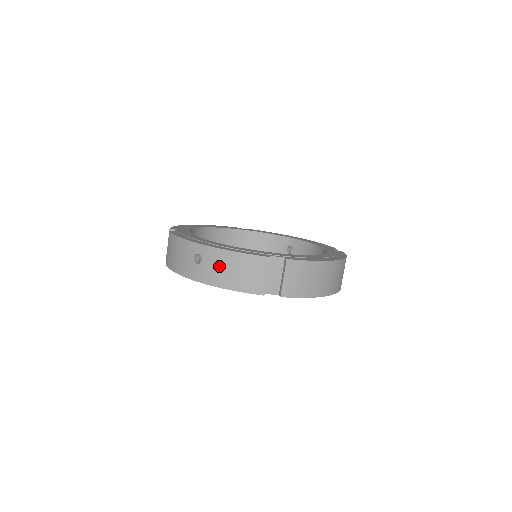
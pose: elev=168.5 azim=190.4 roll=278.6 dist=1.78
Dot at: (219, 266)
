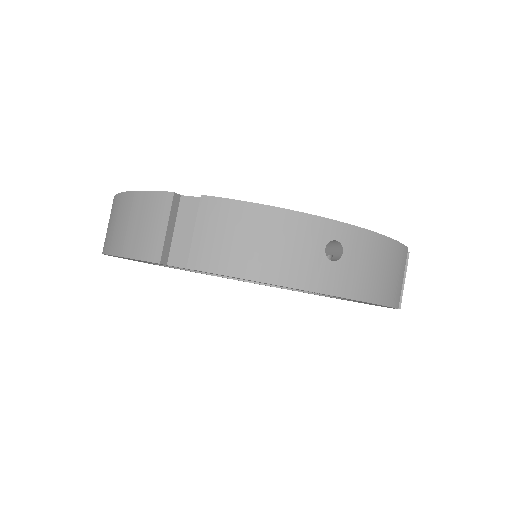
Dot at: (370, 263)
